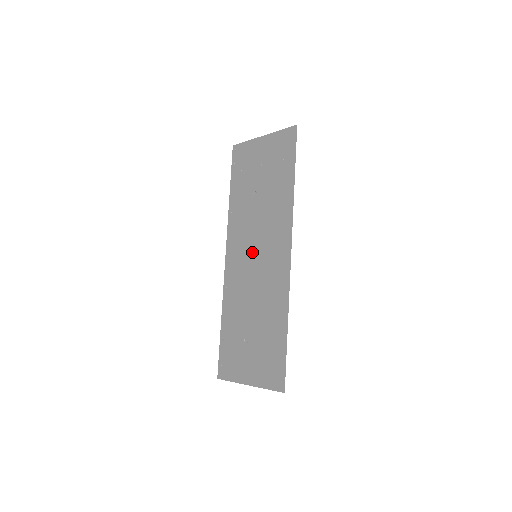
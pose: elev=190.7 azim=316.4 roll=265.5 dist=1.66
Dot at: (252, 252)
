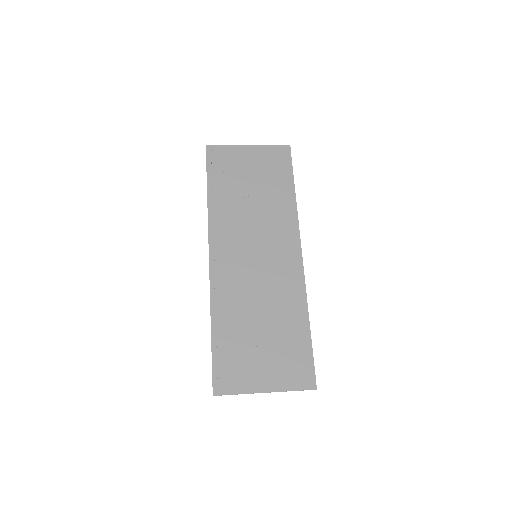
Dot at: (251, 252)
